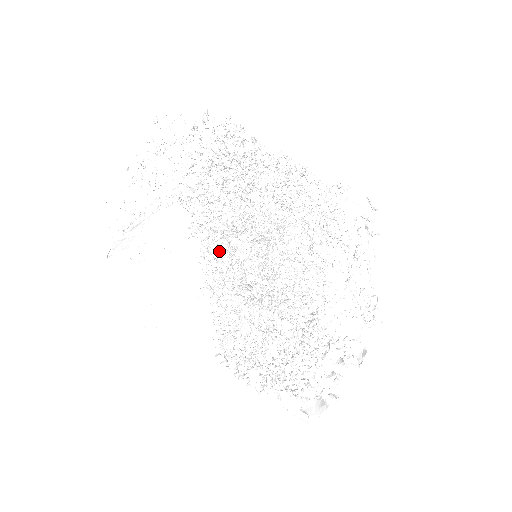
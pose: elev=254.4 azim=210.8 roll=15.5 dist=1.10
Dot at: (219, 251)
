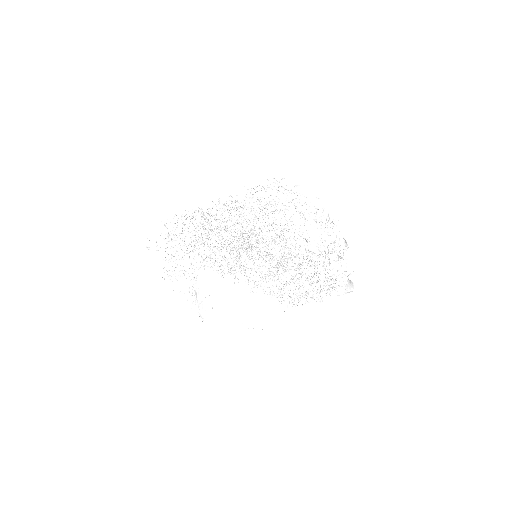
Dot at: (240, 274)
